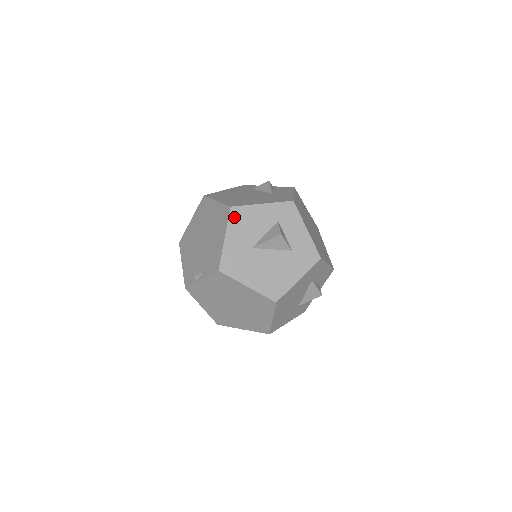
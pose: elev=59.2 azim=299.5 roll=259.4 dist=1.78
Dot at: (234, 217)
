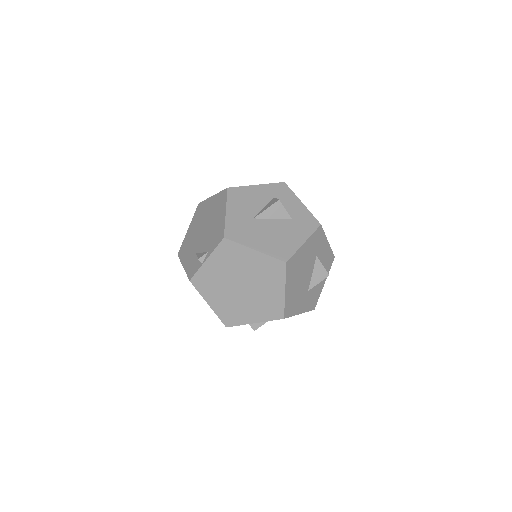
Dot at: (232, 195)
